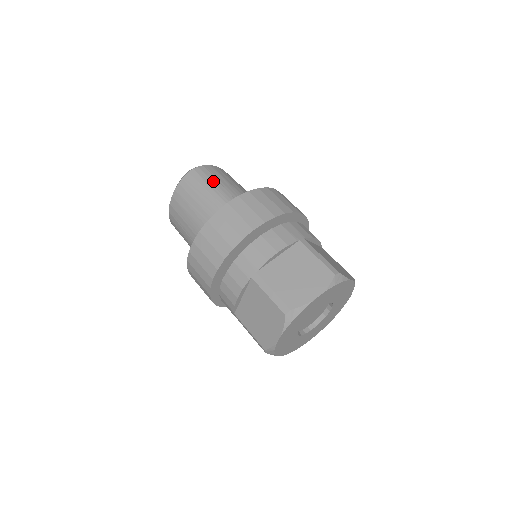
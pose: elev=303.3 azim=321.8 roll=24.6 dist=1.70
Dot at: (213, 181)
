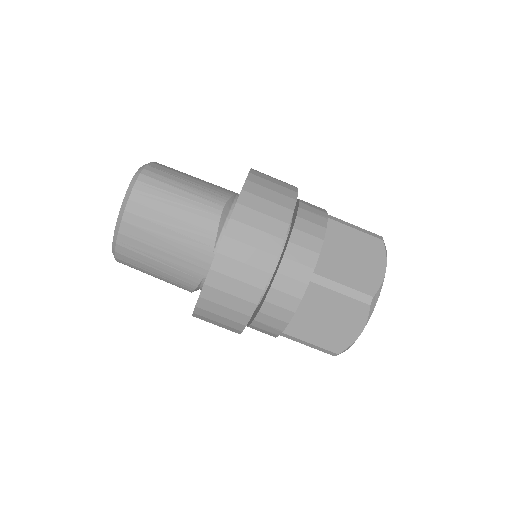
Dot at: (179, 181)
